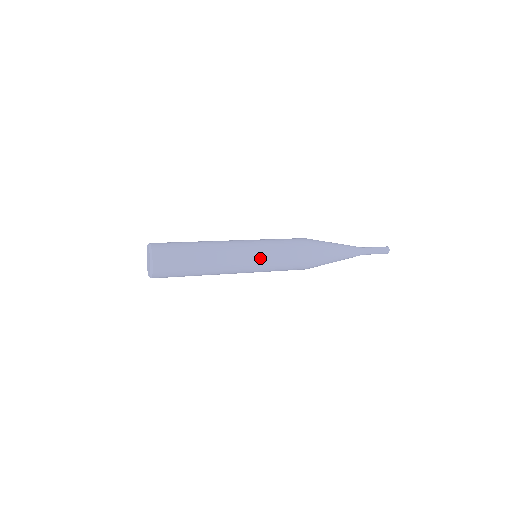
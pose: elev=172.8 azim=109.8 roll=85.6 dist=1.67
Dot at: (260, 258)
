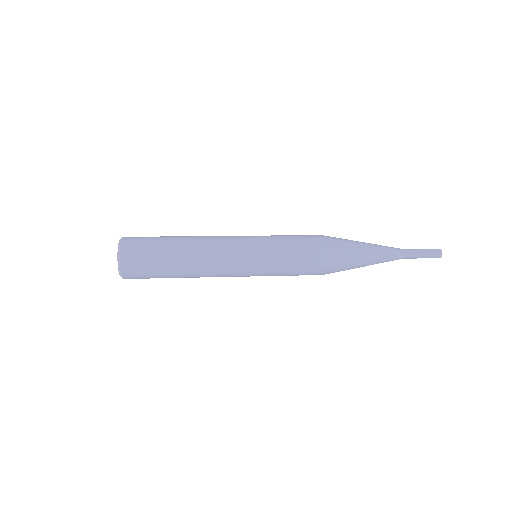
Dot at: (256, 246)
